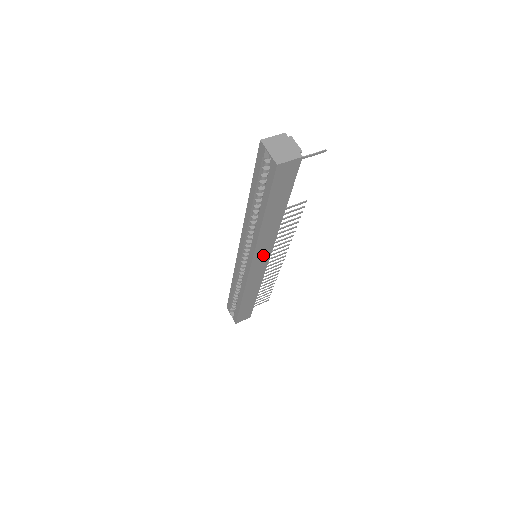
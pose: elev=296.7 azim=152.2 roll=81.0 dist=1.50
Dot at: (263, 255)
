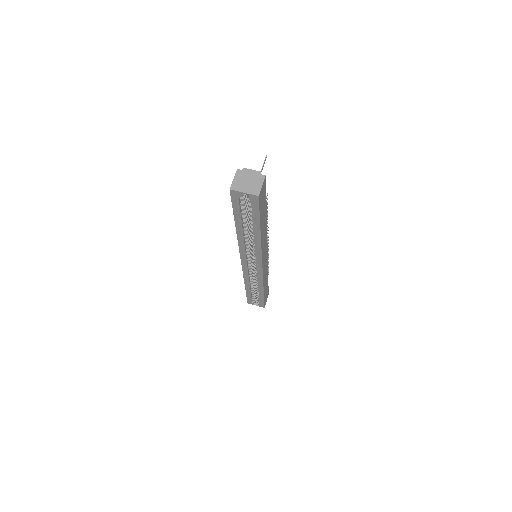
Dot at: (265, 252)
